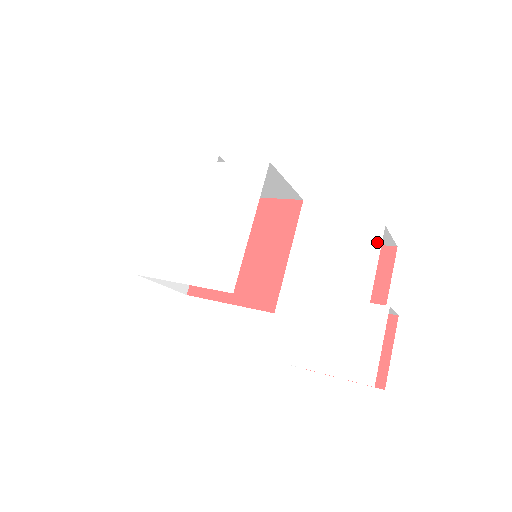
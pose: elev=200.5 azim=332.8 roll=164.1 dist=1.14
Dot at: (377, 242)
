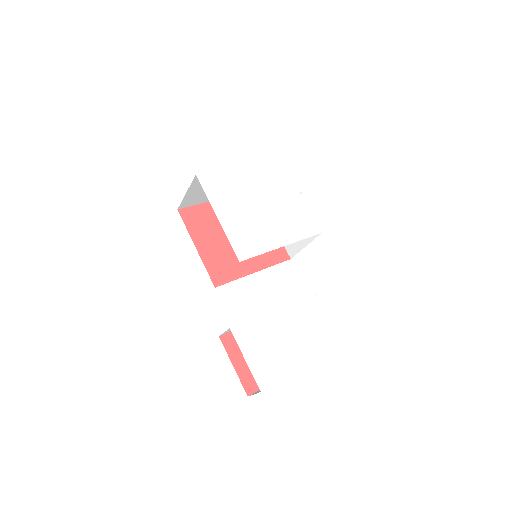
Dot at: (327, 335)
